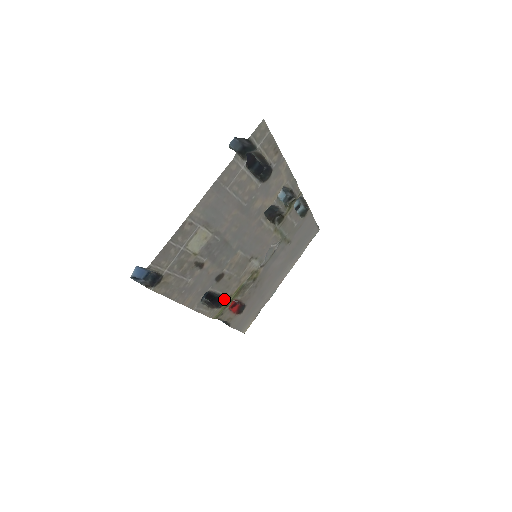
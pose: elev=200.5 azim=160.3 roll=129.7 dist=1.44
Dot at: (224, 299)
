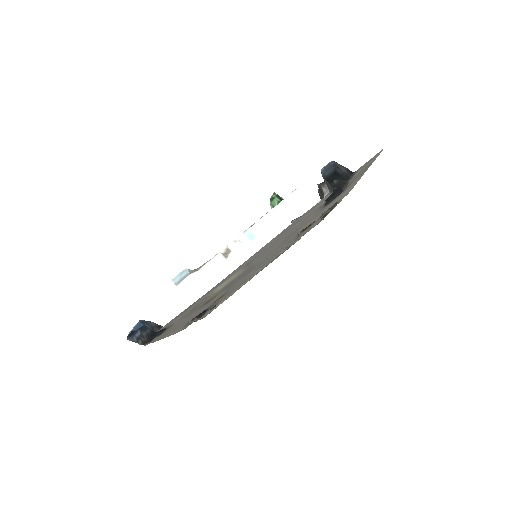
Dot at: (208, 309)
